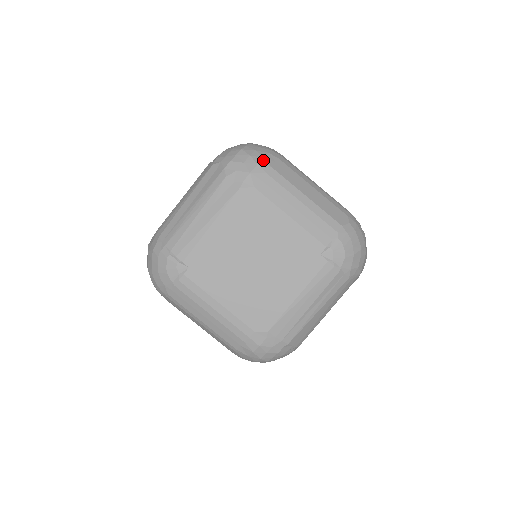
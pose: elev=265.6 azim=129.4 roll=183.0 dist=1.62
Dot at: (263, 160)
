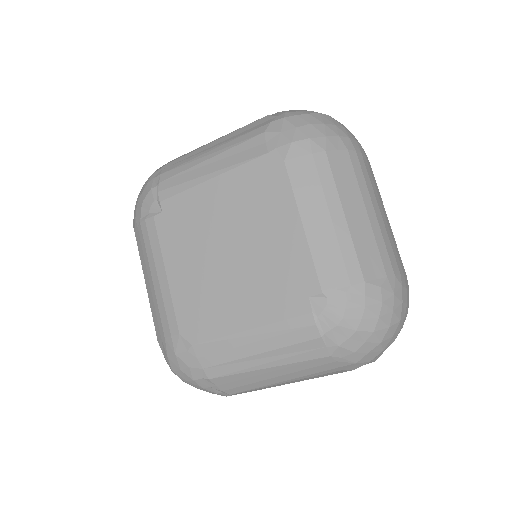
Dot at: (321, 137)
